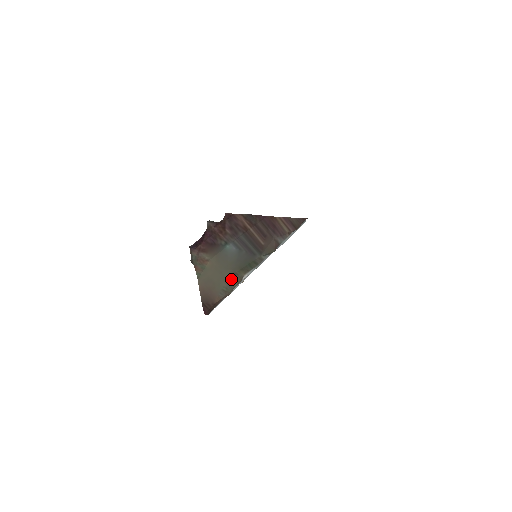
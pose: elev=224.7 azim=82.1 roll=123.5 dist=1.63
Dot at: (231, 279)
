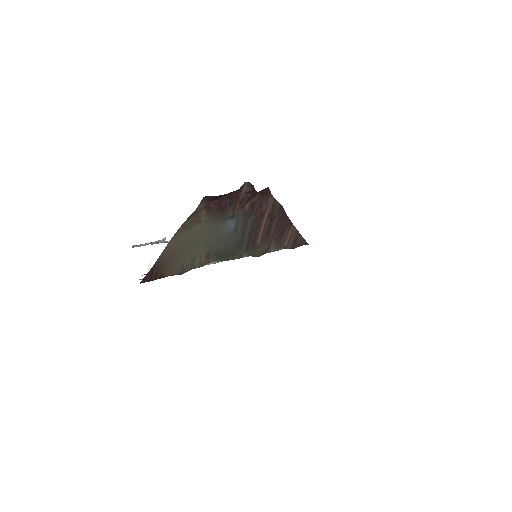
Dot at: (199, 258)
